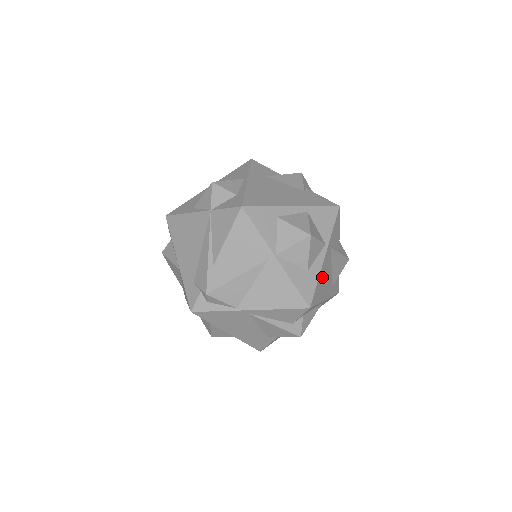
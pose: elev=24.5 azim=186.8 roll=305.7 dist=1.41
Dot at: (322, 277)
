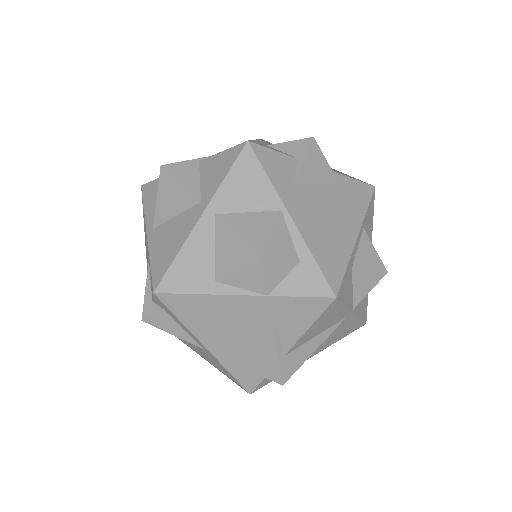
Dot at: occluded
